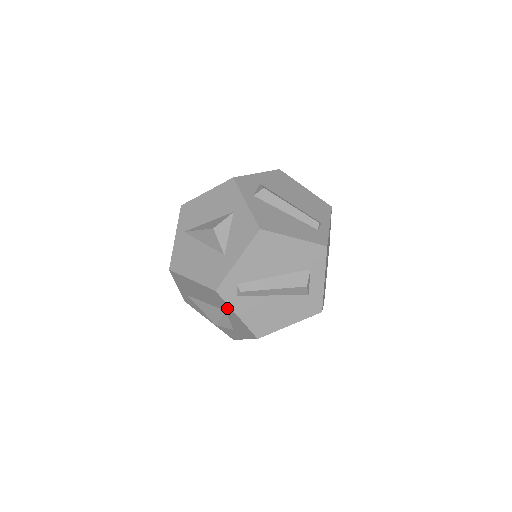
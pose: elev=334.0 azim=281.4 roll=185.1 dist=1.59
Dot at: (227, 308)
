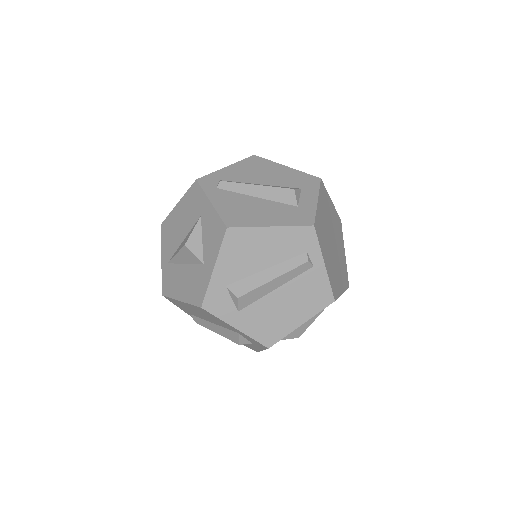
Dot at: (203, 203)
